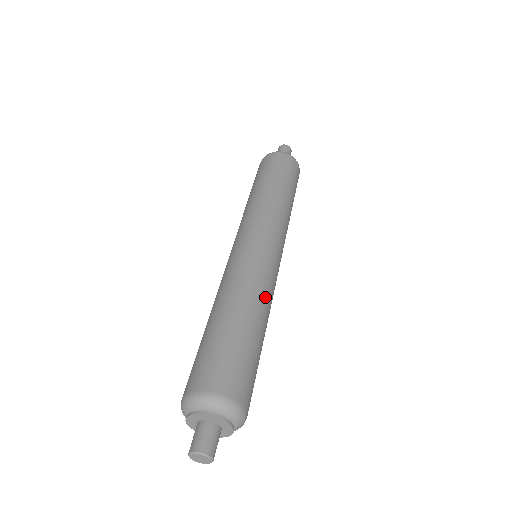
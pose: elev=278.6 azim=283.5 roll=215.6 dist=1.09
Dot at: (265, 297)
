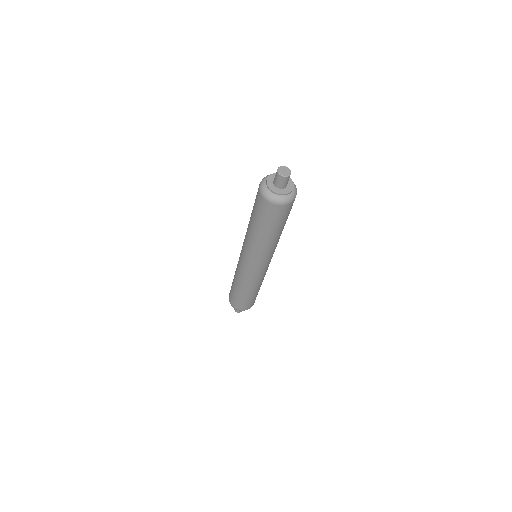
Dot at: occluded
